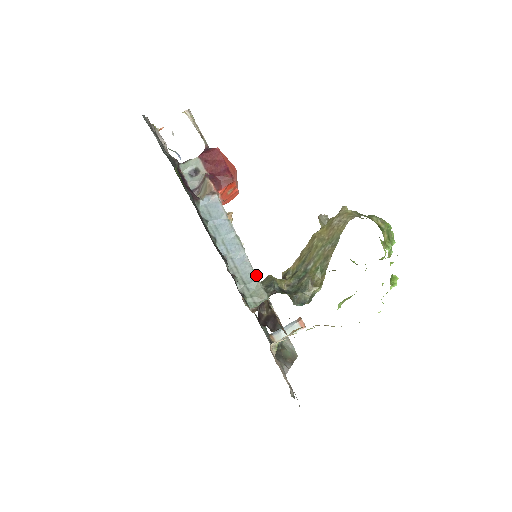
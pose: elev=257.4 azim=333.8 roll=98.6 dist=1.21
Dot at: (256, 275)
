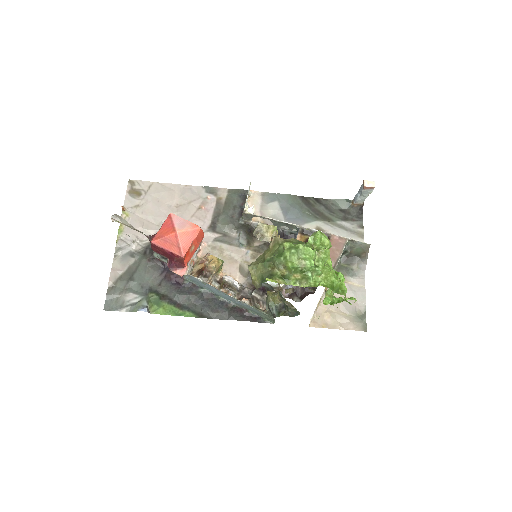
Dot at: (256, 309)
